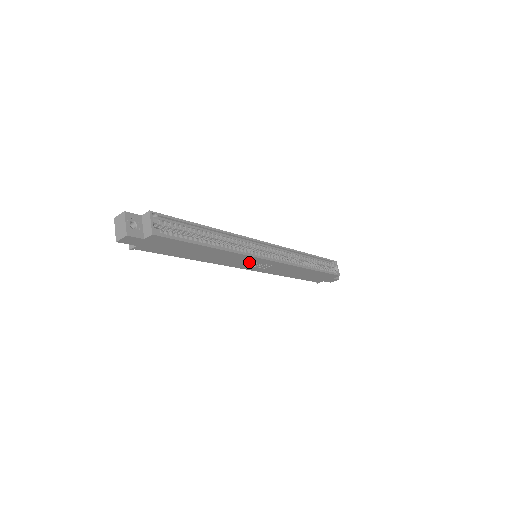
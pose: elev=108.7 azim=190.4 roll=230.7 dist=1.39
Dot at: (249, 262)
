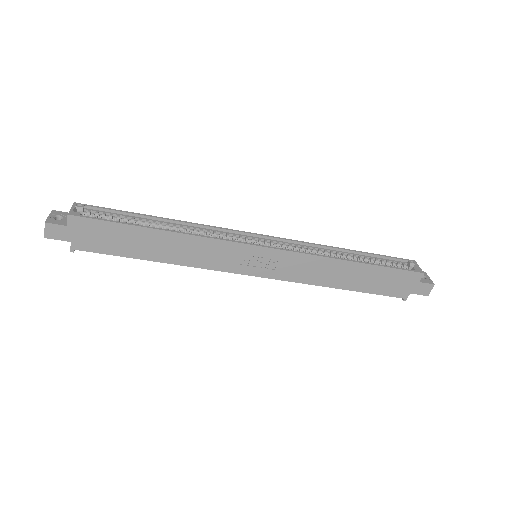
Dot at: (237, 256)
